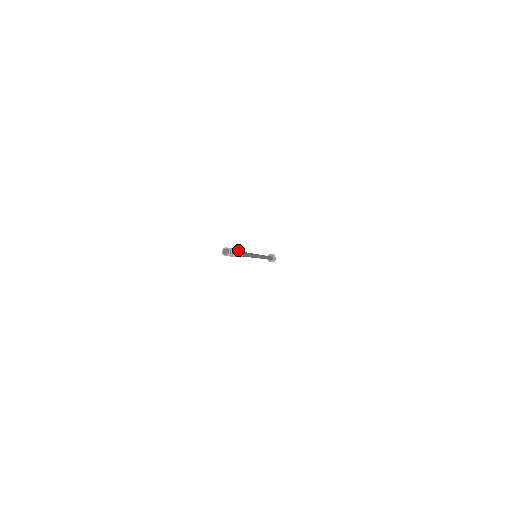
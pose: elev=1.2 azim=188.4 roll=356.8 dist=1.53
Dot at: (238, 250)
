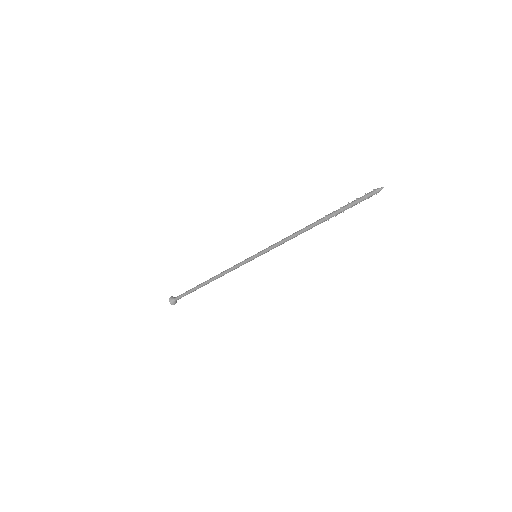
Dot at: (344, 210)
